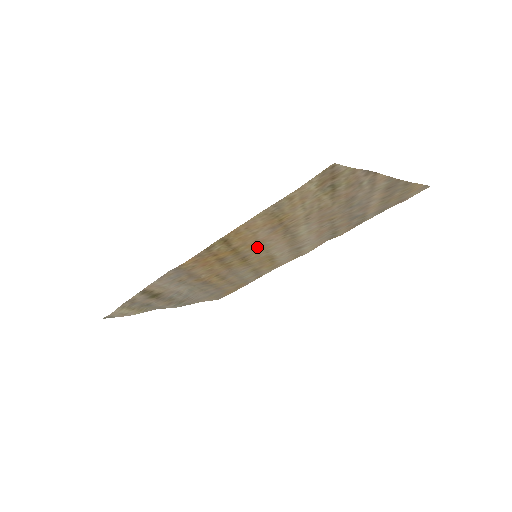
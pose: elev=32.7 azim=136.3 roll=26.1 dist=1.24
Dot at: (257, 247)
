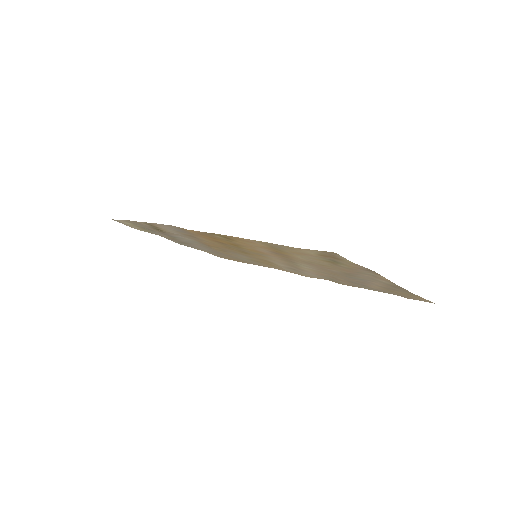
Dot at: (257, 253)
